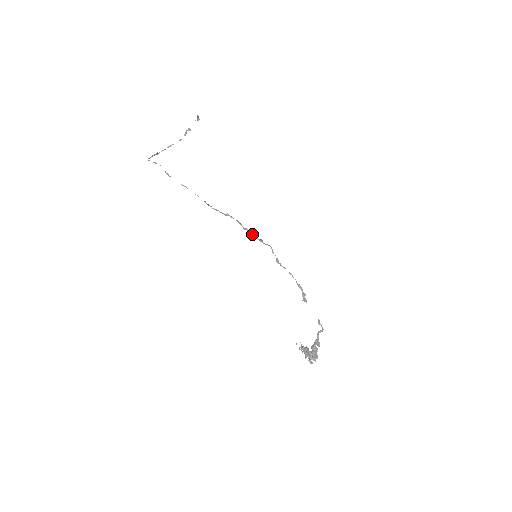
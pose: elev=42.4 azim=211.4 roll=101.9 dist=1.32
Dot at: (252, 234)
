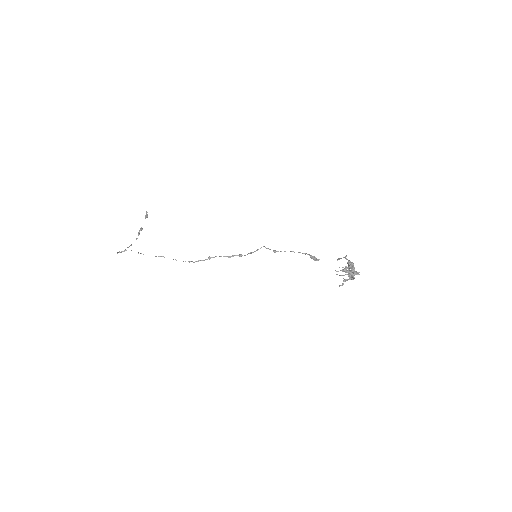
Dot at: (240, 255)
